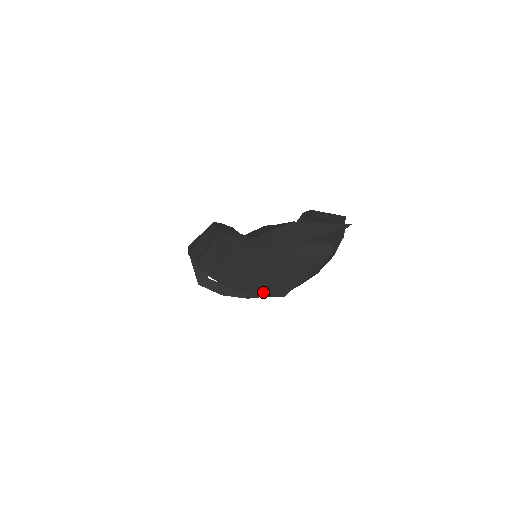
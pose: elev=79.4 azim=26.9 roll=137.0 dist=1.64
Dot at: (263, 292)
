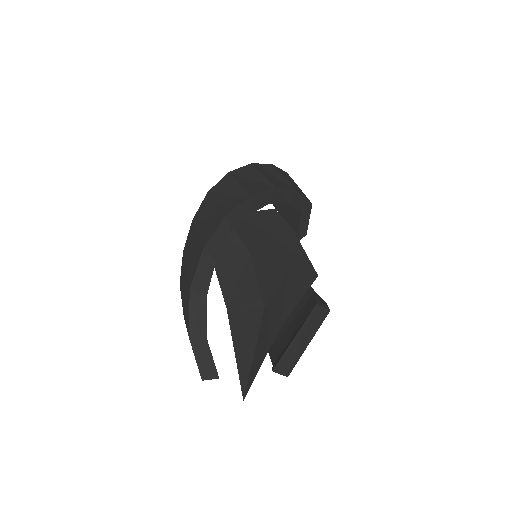
Dot at: occluded
